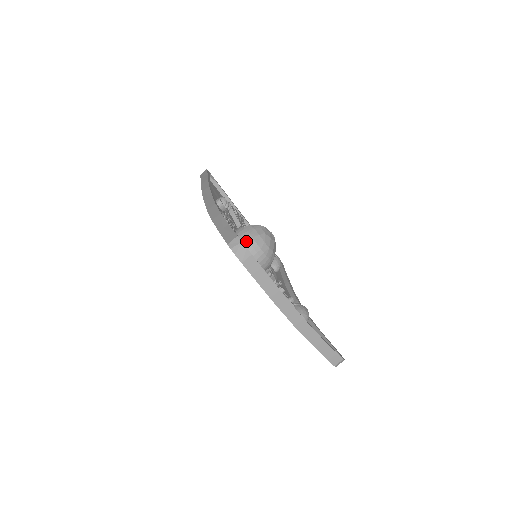
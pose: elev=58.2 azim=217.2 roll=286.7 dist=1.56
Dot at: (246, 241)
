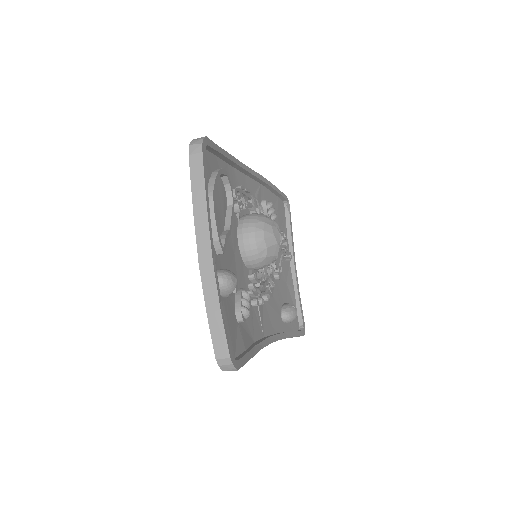
Dot at: (248, 218)
